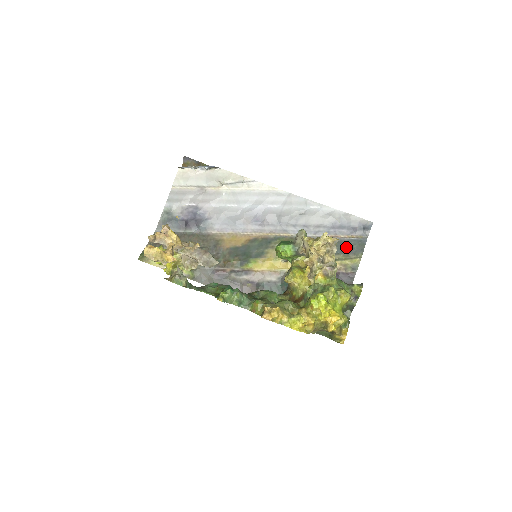
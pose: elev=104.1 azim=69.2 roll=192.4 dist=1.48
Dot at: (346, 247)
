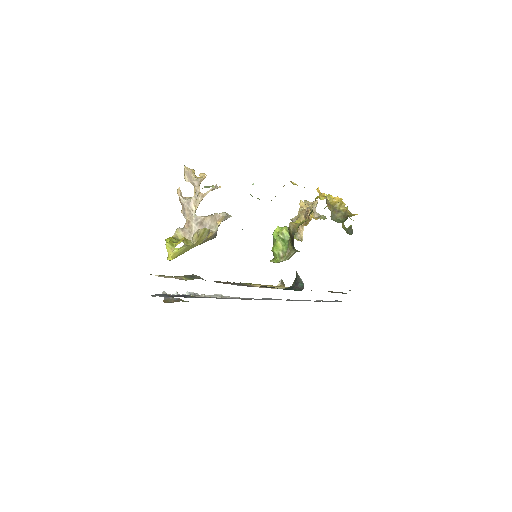
Dot at: occluded
